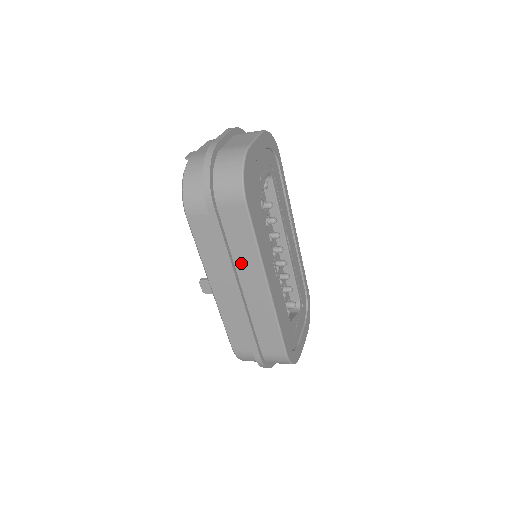
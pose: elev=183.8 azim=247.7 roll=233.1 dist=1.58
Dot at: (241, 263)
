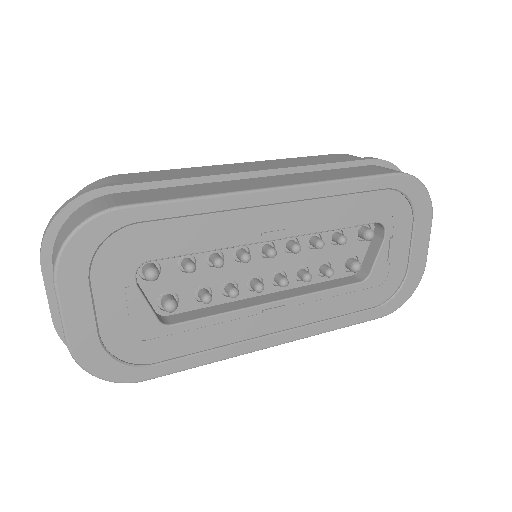
Dot at: occluded
